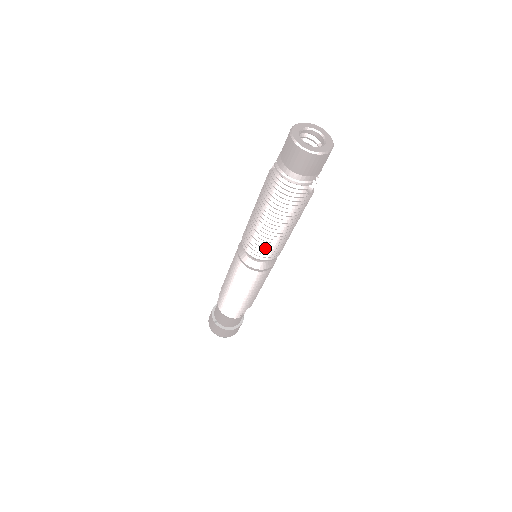
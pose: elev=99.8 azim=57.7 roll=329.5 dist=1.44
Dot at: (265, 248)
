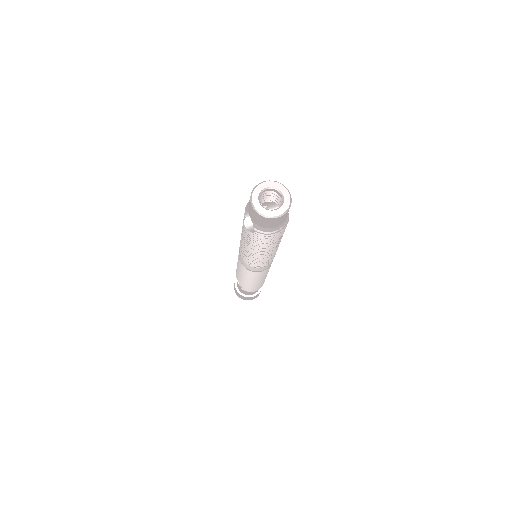
Dot at: occluded
